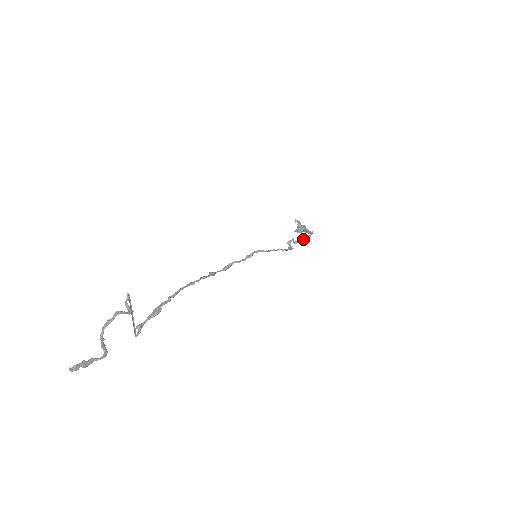
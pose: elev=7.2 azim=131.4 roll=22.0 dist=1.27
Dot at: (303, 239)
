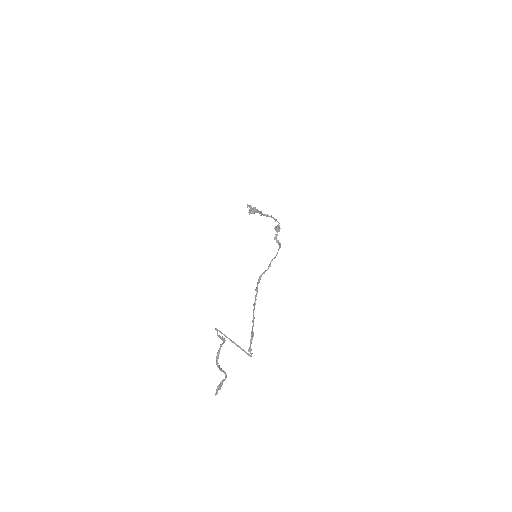
Dot at: (279, 230)
